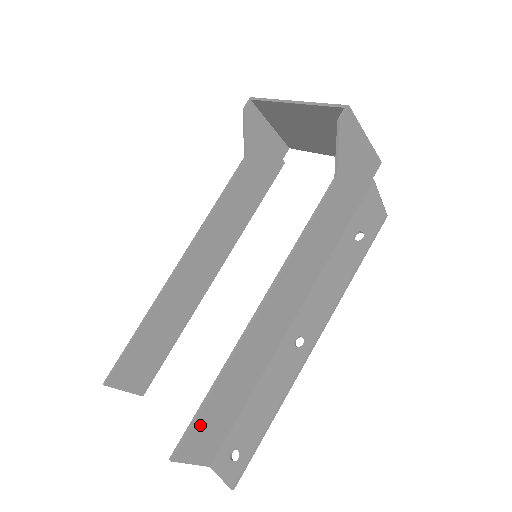
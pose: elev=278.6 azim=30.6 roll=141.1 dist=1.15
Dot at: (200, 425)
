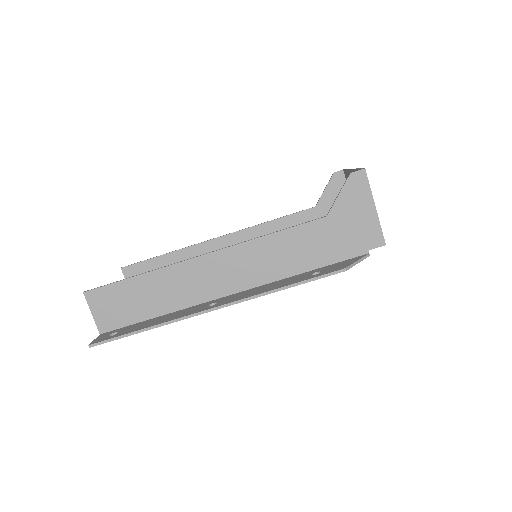
Dot at: (115, 291)
